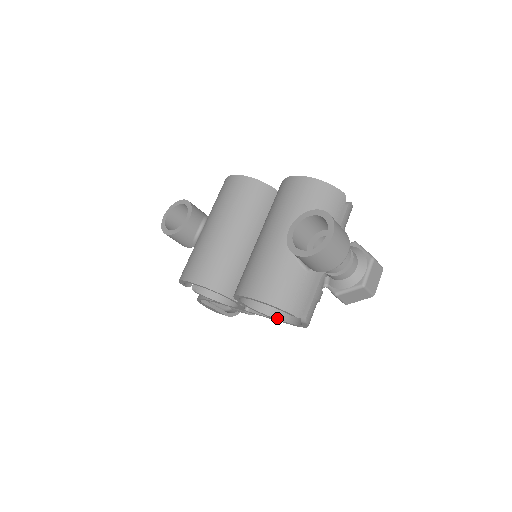
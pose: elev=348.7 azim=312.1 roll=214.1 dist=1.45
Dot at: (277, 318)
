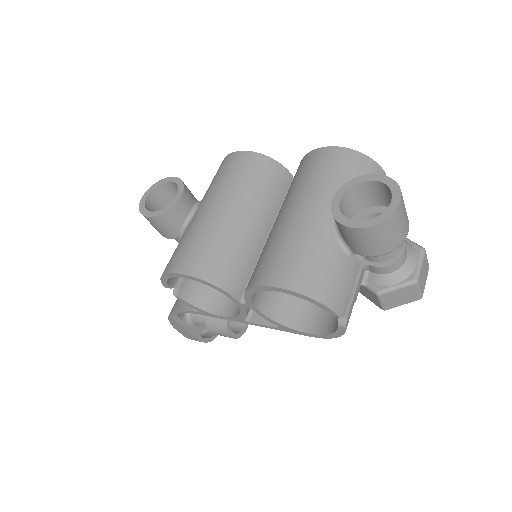
Dot at: (293, 328)
